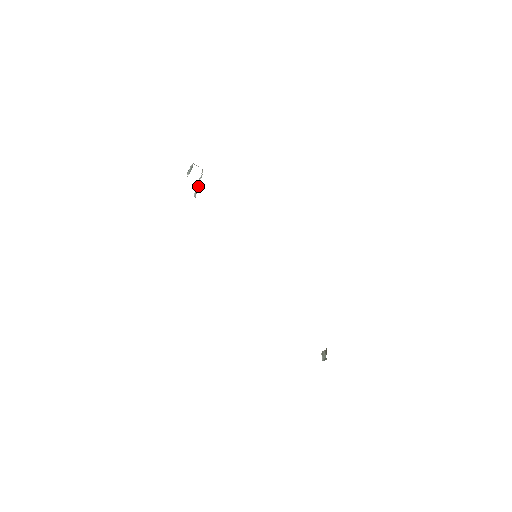
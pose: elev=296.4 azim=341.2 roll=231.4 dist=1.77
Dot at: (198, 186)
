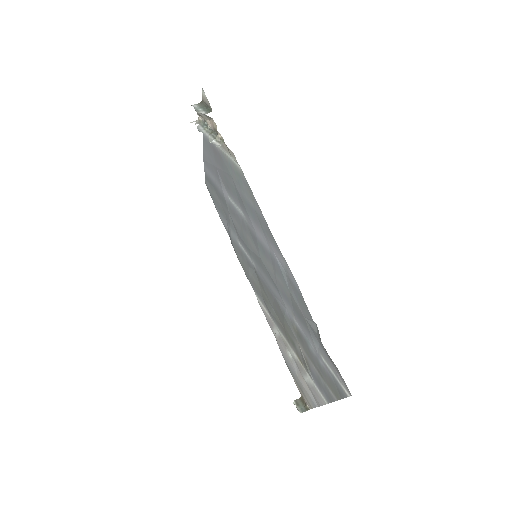
Dot at: (211, 134)
